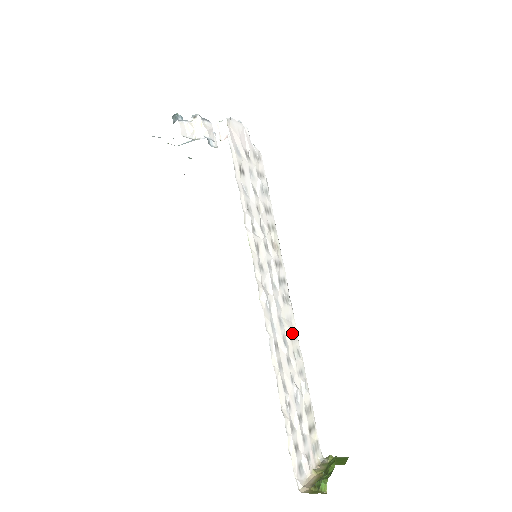
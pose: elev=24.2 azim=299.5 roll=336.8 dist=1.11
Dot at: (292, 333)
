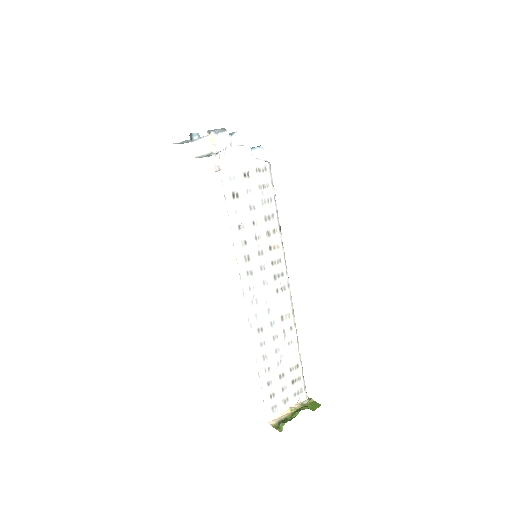
Dot at: (284, 315)
